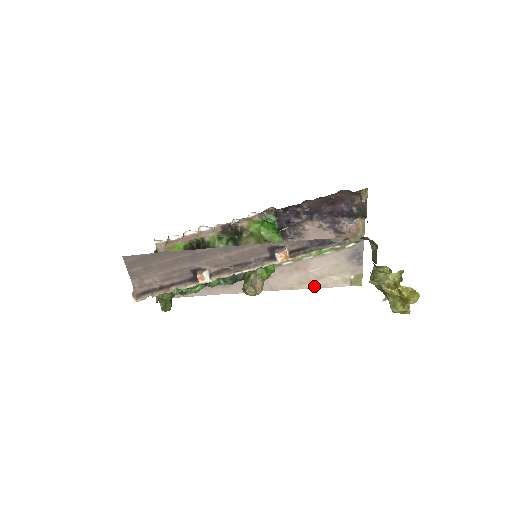
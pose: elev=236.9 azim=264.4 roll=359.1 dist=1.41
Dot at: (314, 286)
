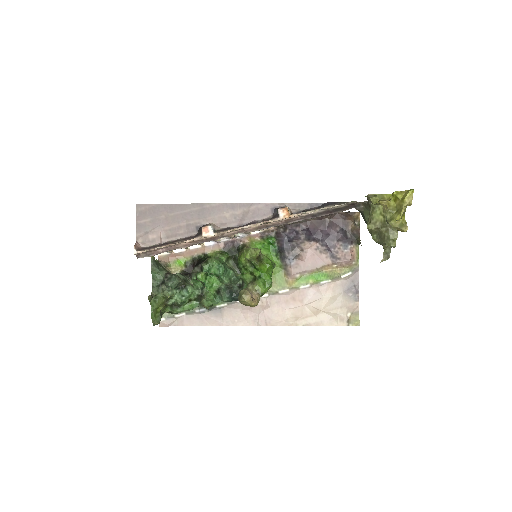
Dot at: (310, 323)
